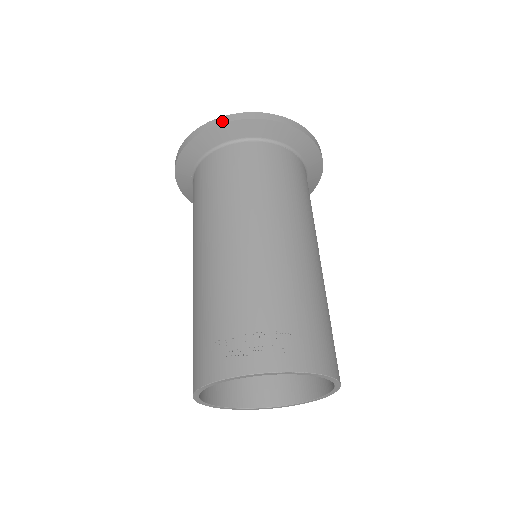
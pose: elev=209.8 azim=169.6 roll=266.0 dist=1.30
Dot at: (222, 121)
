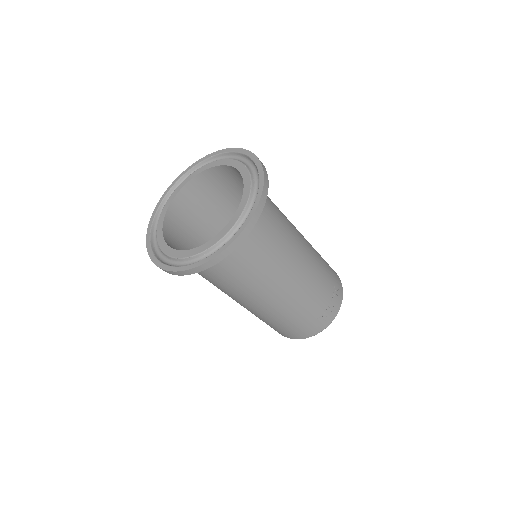
Dot at: (252, 227)
